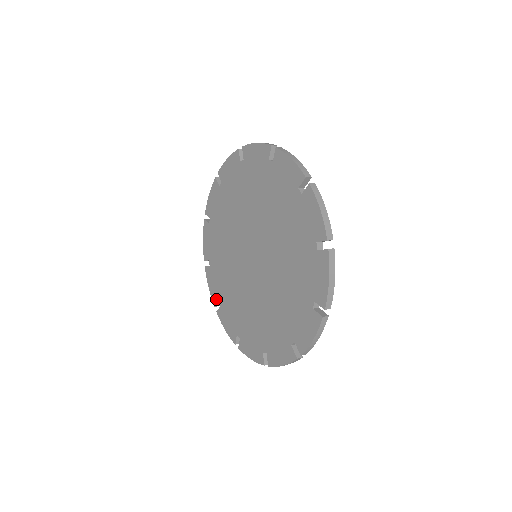
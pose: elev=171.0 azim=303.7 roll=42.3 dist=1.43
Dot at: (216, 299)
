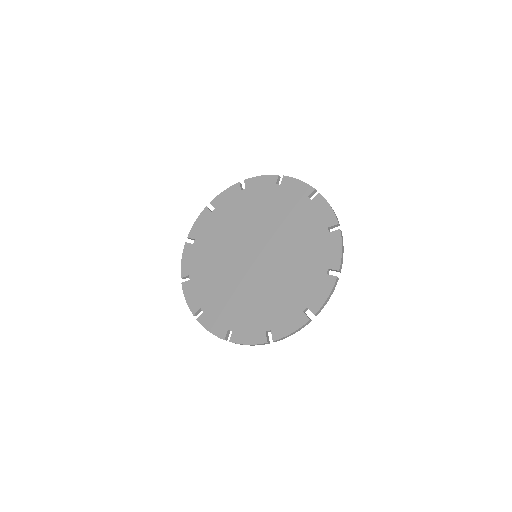
Dot at: (197, 307)
